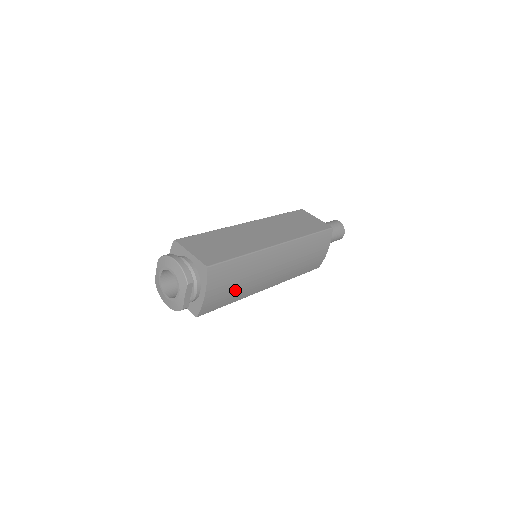
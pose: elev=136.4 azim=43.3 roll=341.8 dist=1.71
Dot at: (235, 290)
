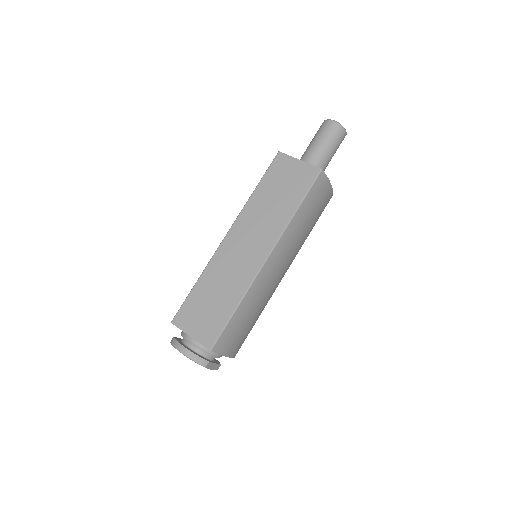
Dot at: (252, 320)
